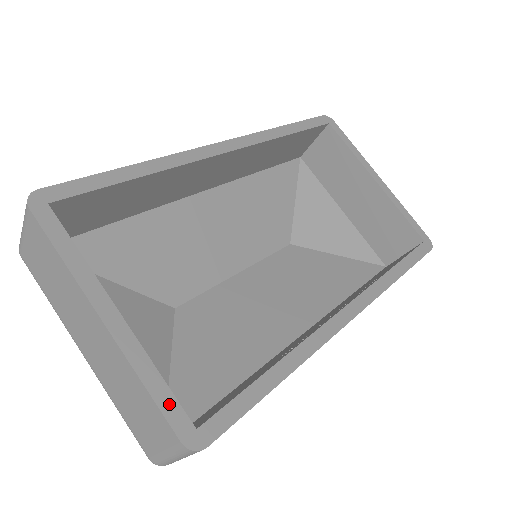
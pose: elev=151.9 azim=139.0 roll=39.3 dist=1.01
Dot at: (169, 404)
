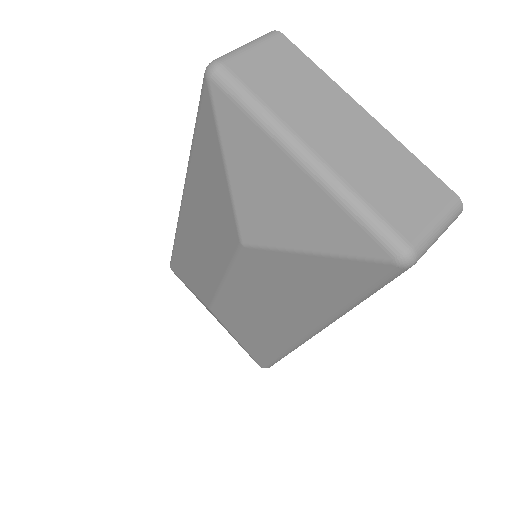
Dot at: occluded
